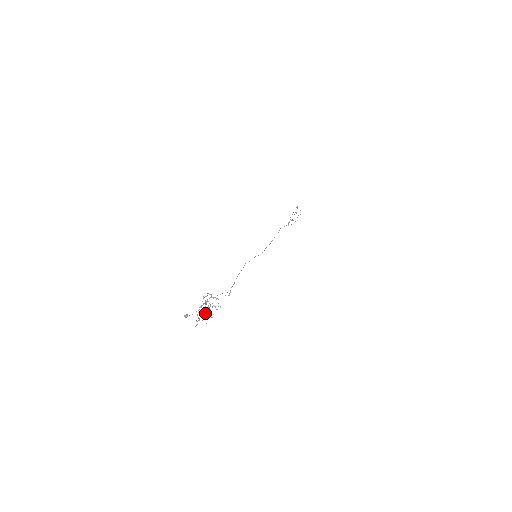
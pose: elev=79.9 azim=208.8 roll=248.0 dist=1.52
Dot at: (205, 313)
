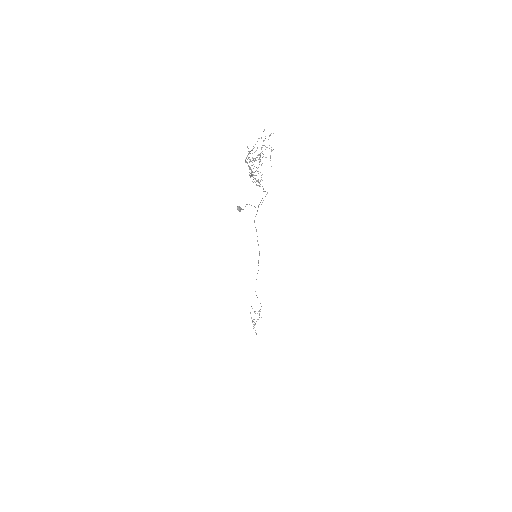
Dot at: occluded
